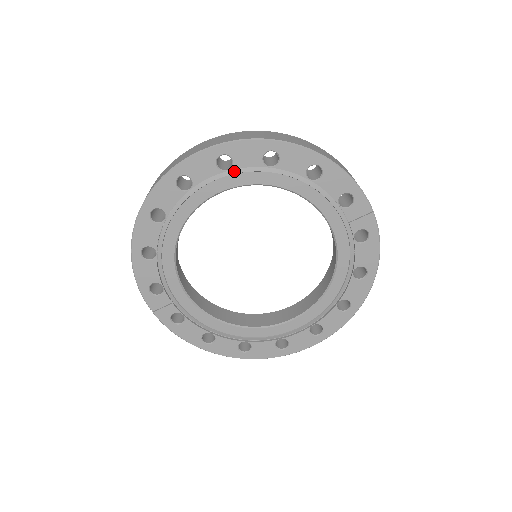
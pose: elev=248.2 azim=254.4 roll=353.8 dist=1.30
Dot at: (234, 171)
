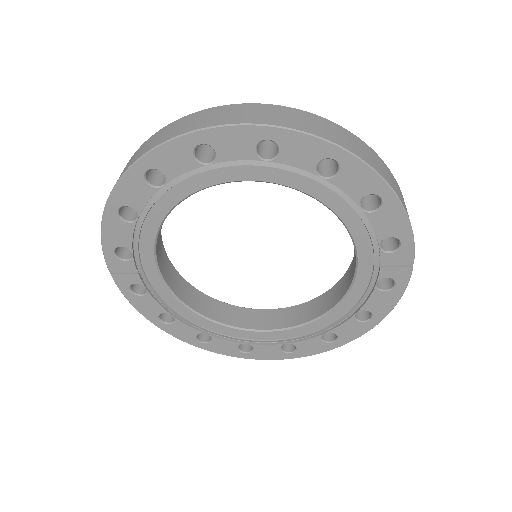
Dot at: (275, 164)
